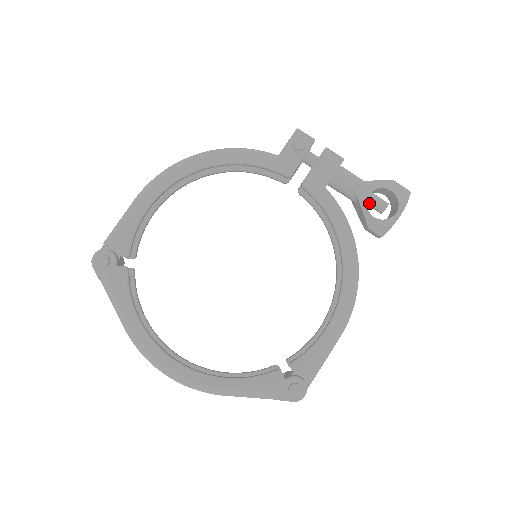
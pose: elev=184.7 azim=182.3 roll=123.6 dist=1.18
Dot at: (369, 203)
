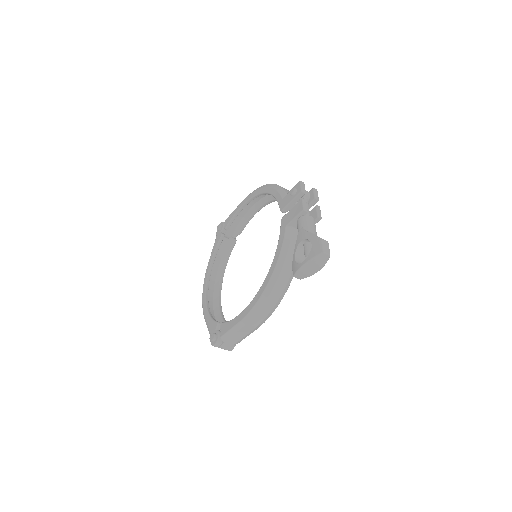
Dot at: (304, 249)
